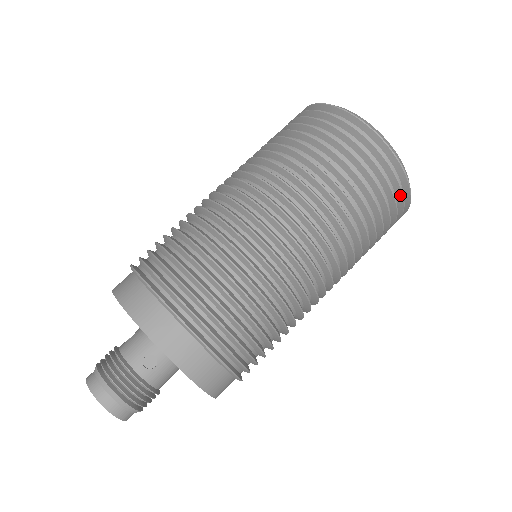
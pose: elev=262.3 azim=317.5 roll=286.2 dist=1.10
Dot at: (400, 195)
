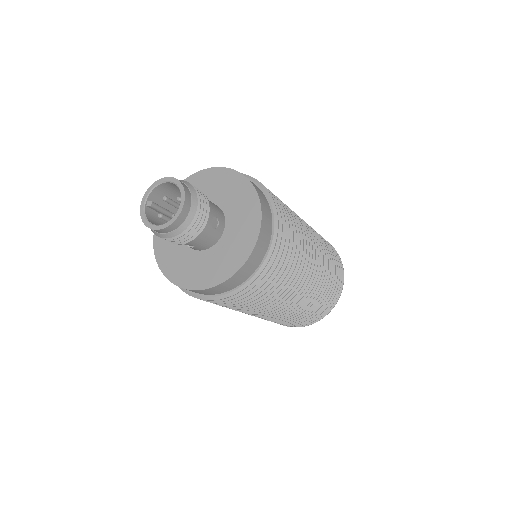
Dot at: (323, 313)
